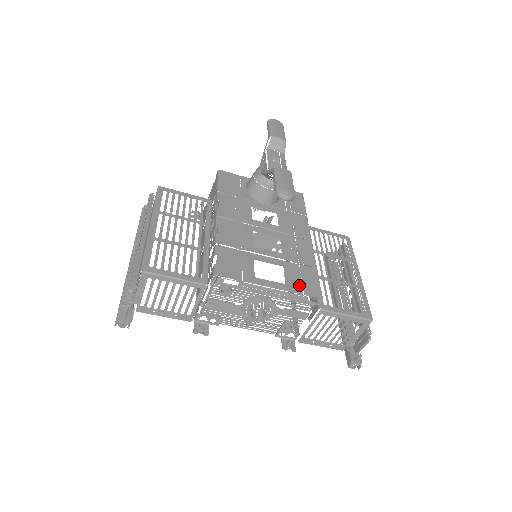
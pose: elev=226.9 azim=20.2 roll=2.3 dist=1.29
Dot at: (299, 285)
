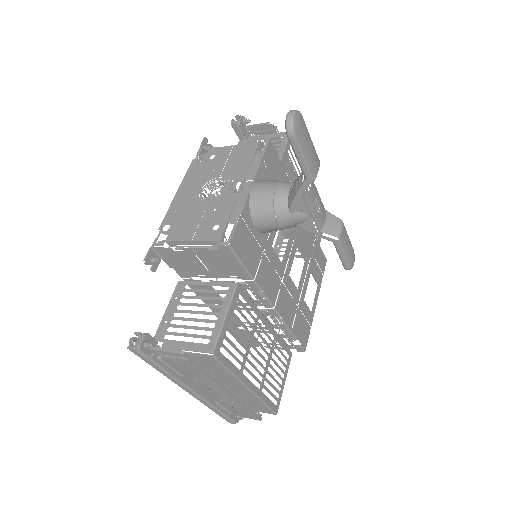
Dot at: (319, 272)
